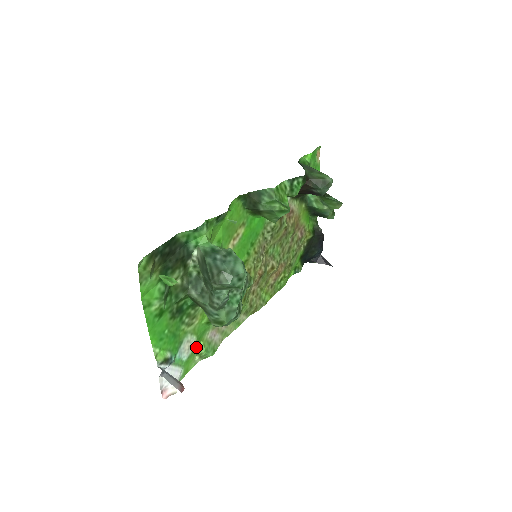
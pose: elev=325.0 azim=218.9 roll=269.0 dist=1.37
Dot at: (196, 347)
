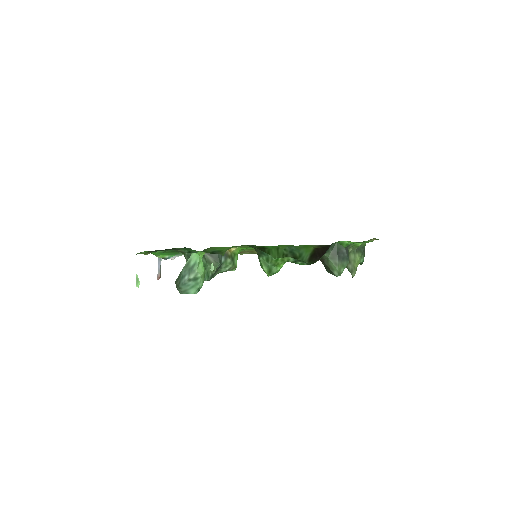
Dot at: occluded
